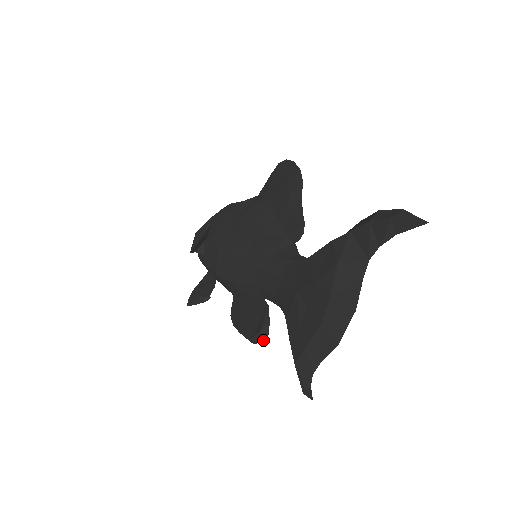
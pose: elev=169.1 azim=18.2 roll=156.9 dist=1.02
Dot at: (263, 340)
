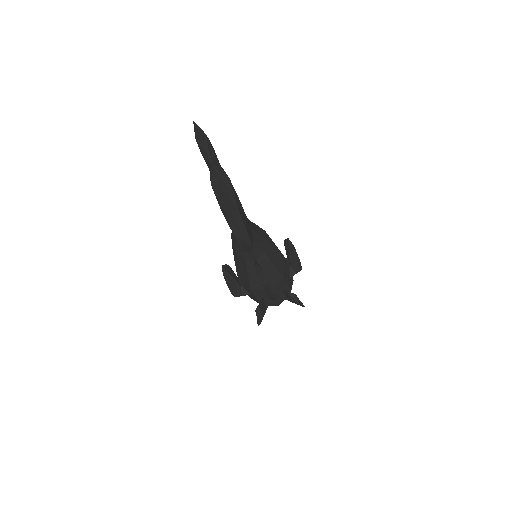
Dot at: (260, 275)
